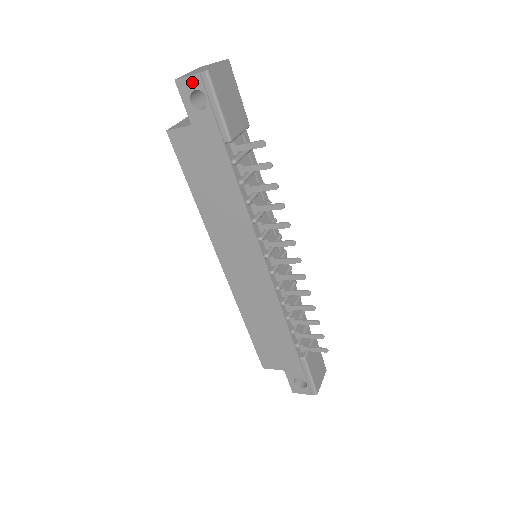
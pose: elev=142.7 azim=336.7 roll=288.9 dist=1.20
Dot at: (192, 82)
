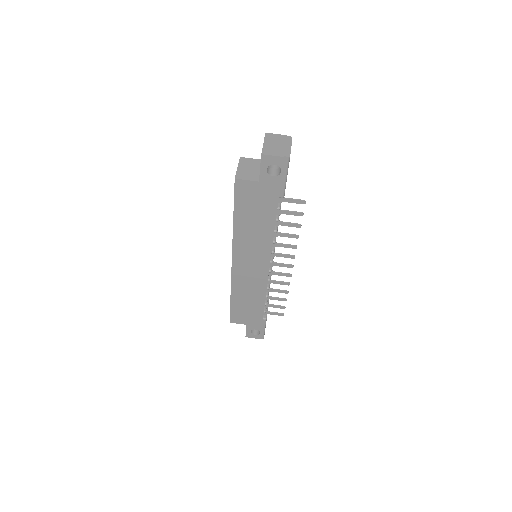
Dot at: (275, 160)
